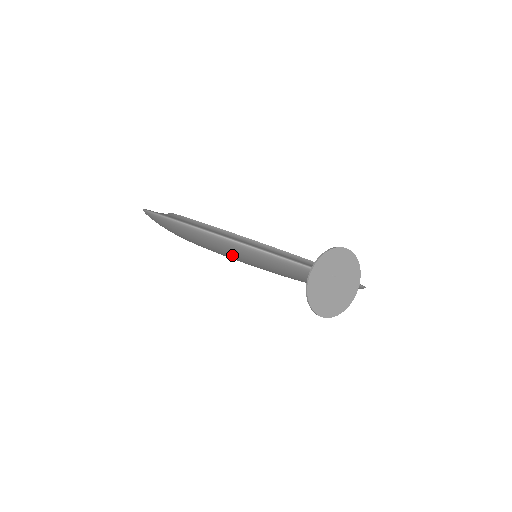
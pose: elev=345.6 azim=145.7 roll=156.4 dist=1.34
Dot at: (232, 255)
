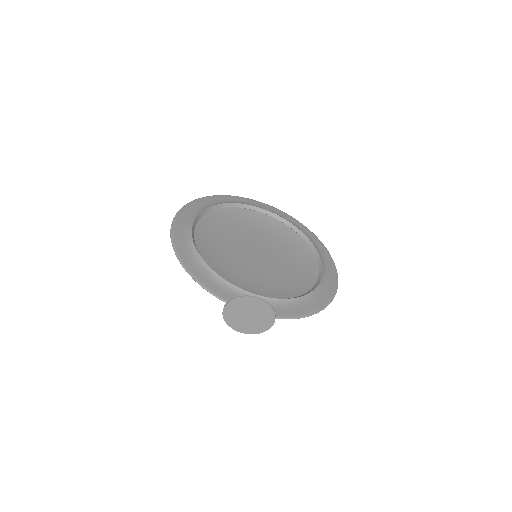
Dot at: occluded
